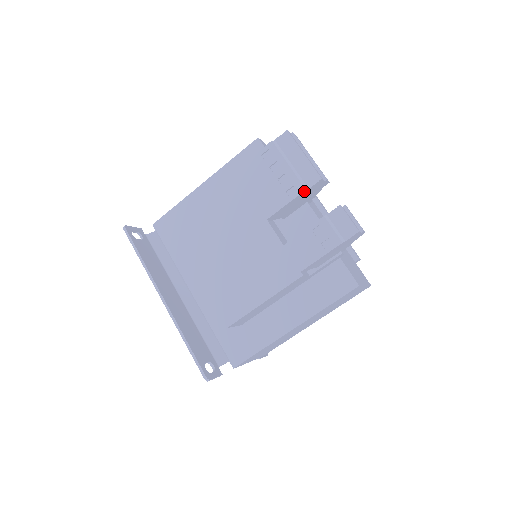
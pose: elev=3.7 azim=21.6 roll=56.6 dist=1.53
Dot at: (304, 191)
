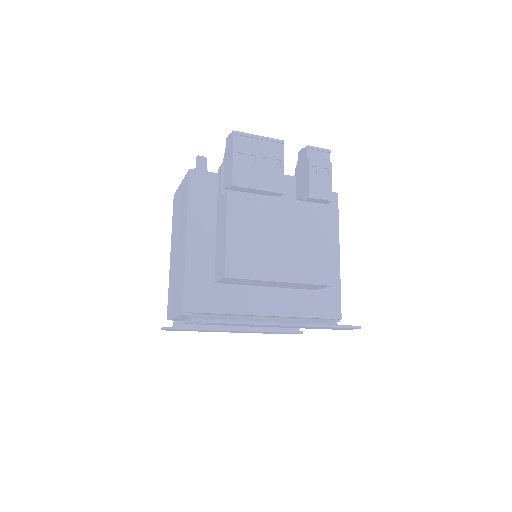
Dot at: occluded
